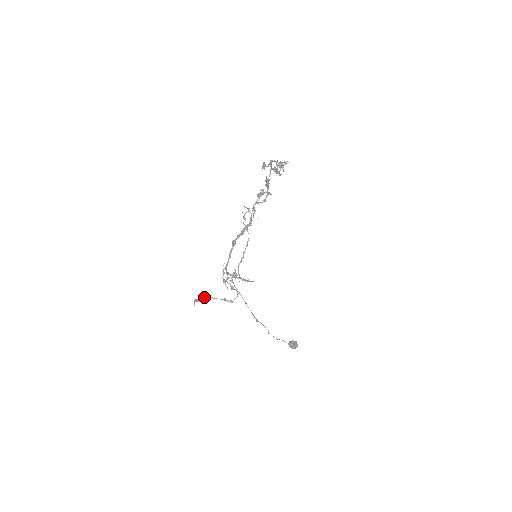
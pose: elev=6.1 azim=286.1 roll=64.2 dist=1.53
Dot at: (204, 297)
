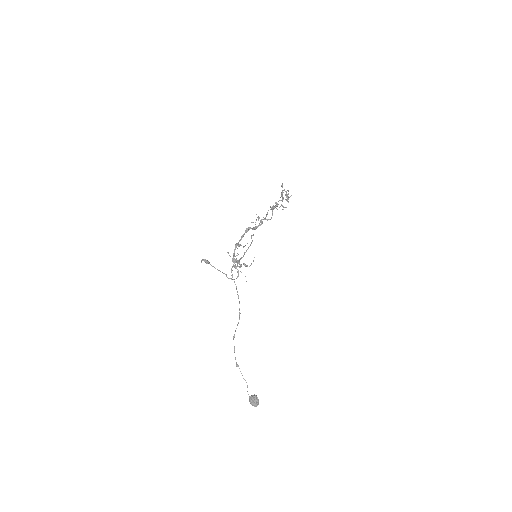
Dot at: occluded
